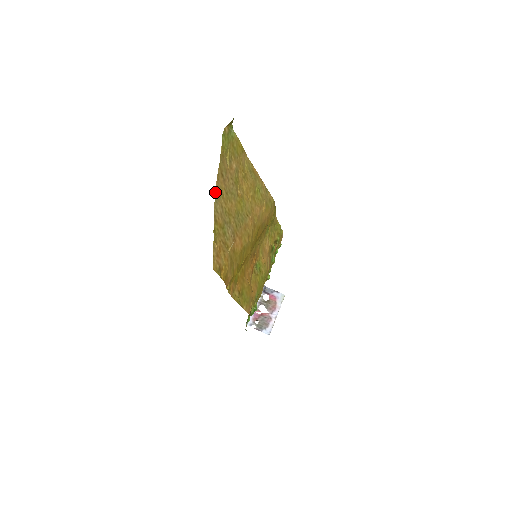
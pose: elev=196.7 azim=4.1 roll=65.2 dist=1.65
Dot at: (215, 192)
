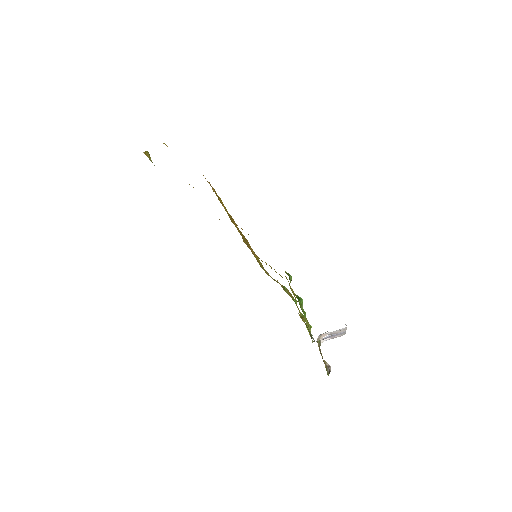
Dot at: occluded
